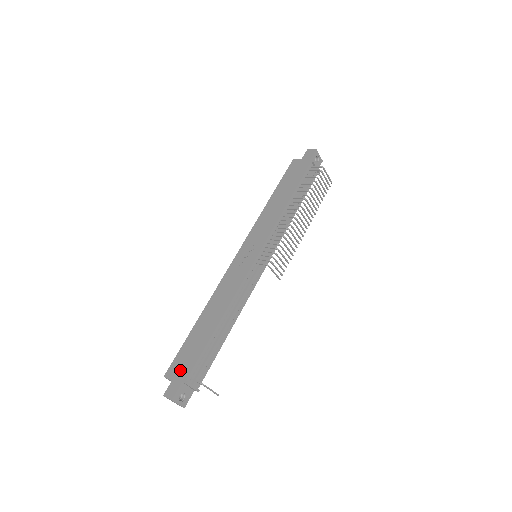
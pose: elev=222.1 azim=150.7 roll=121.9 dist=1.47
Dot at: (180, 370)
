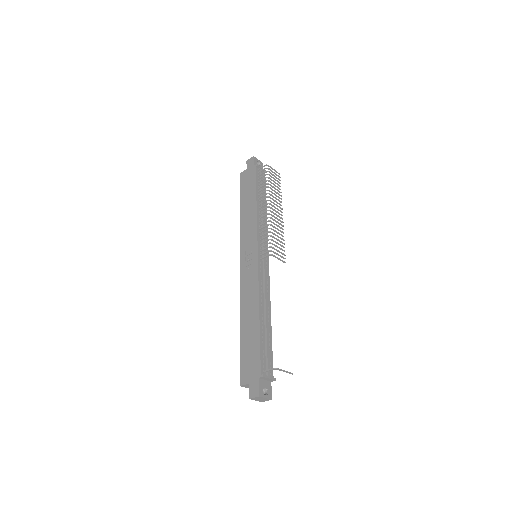
Dot at: (251, 371)
